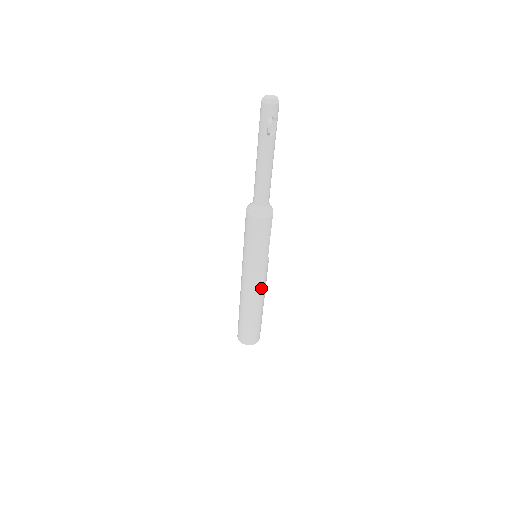
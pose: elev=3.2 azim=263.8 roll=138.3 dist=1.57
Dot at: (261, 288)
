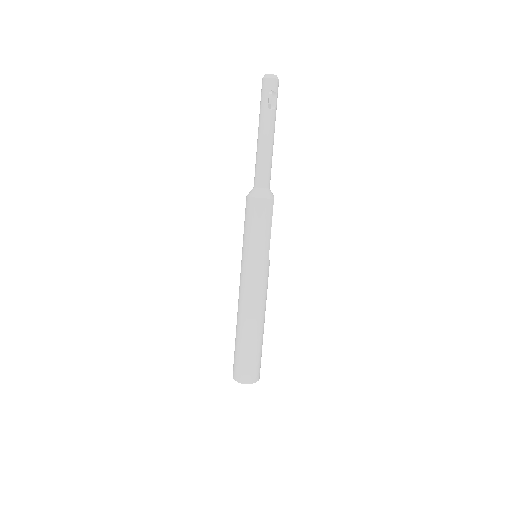
Dot at: (261, 295)
